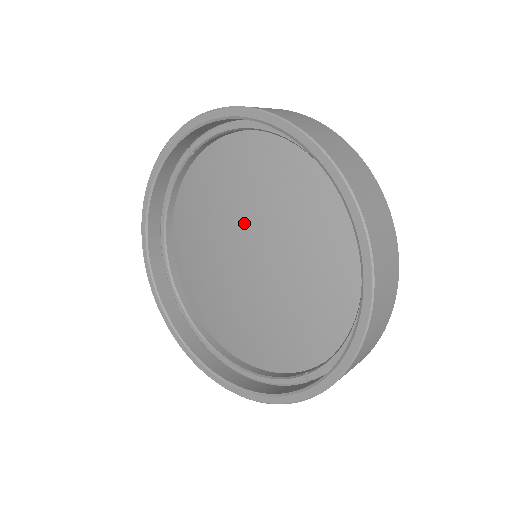
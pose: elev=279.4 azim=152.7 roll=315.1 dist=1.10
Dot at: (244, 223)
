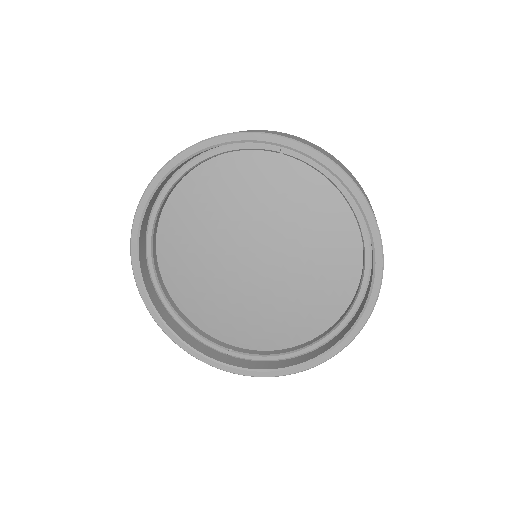
Dot at: (276, 240)
